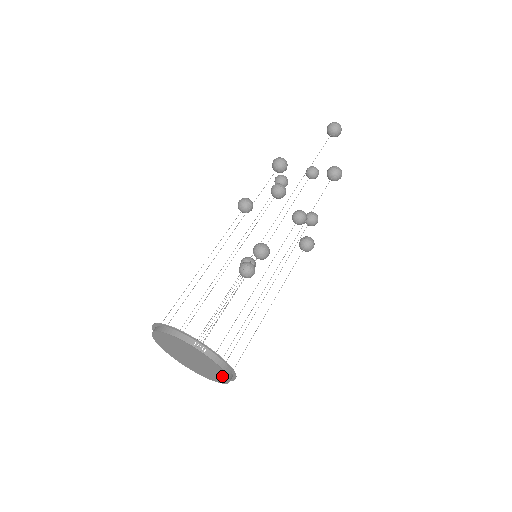
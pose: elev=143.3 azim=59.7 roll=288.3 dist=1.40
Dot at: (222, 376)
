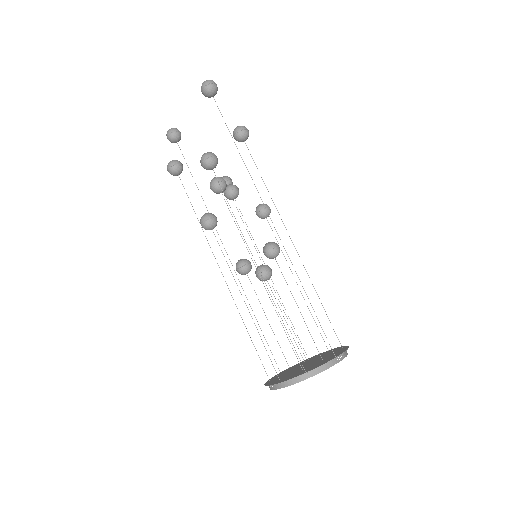
Dot at: occluded
